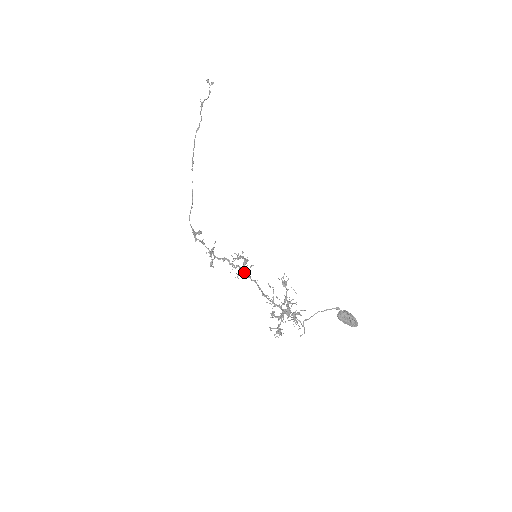
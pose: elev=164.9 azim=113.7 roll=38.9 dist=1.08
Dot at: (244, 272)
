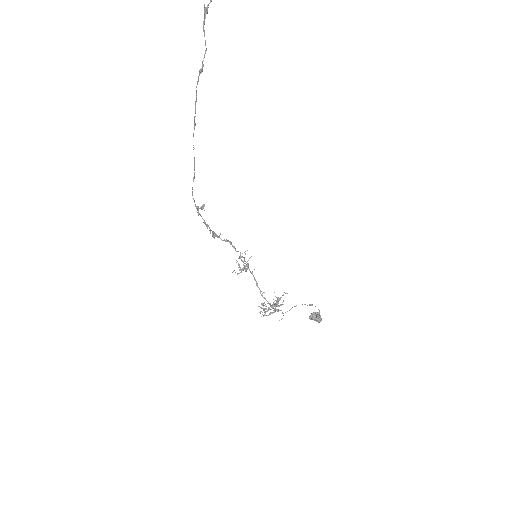
Dot at: occluded
